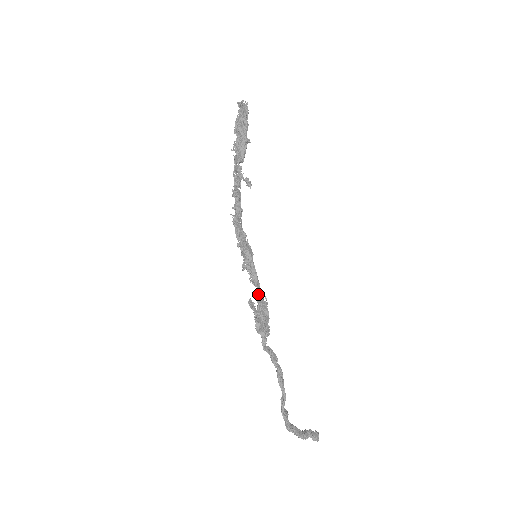
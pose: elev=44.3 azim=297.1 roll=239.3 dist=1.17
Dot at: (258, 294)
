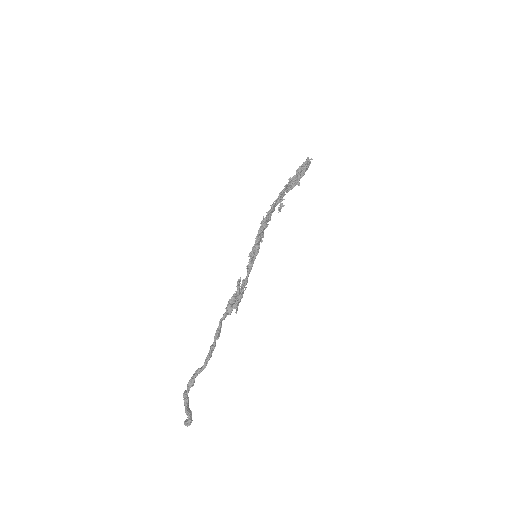
Dot at: (245, 280)
